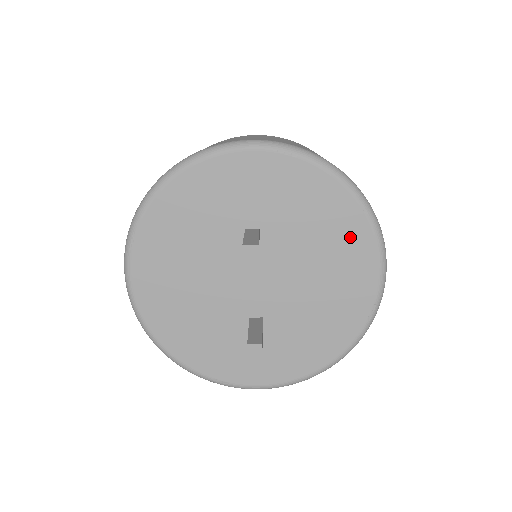
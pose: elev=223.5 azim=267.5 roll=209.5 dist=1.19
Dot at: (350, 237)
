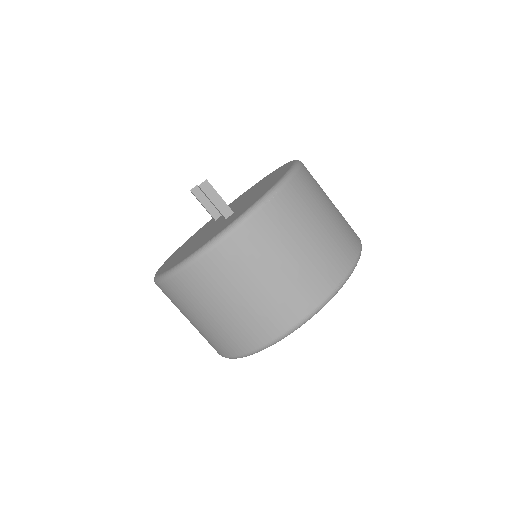
Dot at: occluded
